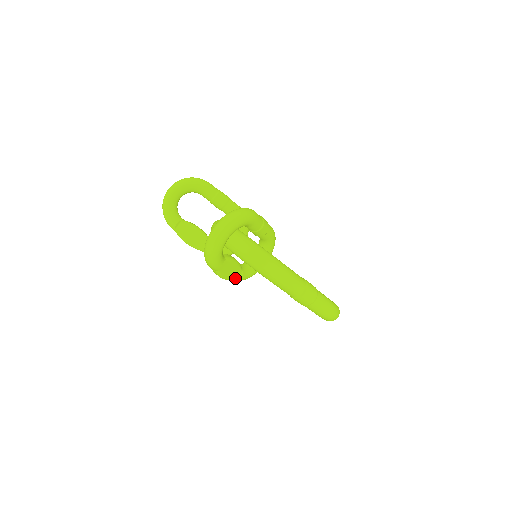
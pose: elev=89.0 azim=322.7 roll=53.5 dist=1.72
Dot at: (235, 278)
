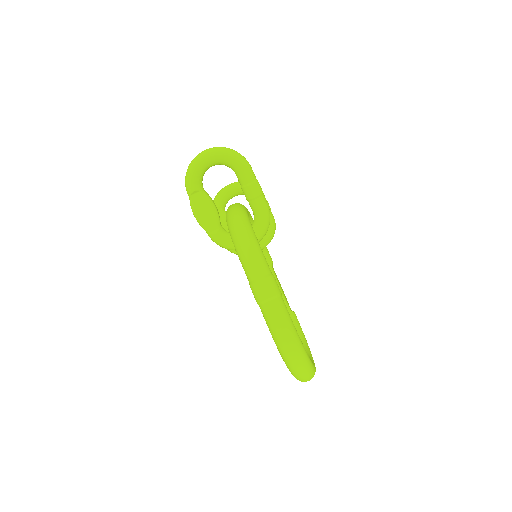
Dot at: (209, 230)
